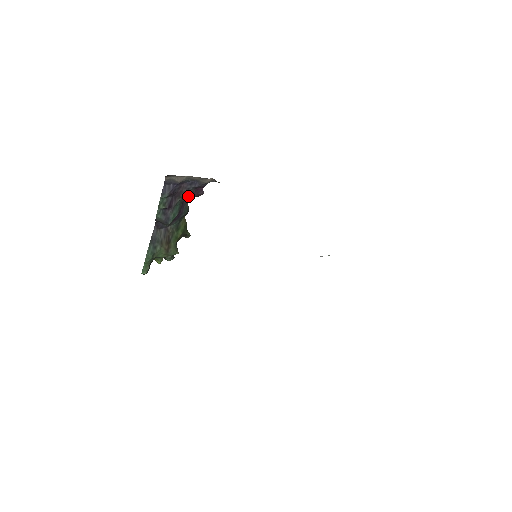
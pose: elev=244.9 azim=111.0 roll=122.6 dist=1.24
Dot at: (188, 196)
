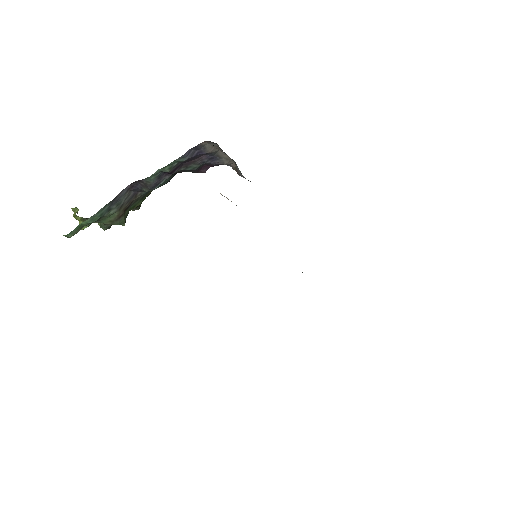
Dot at: (193, 169)
